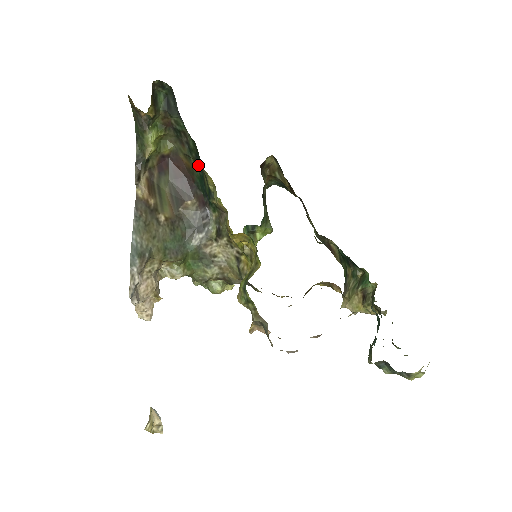
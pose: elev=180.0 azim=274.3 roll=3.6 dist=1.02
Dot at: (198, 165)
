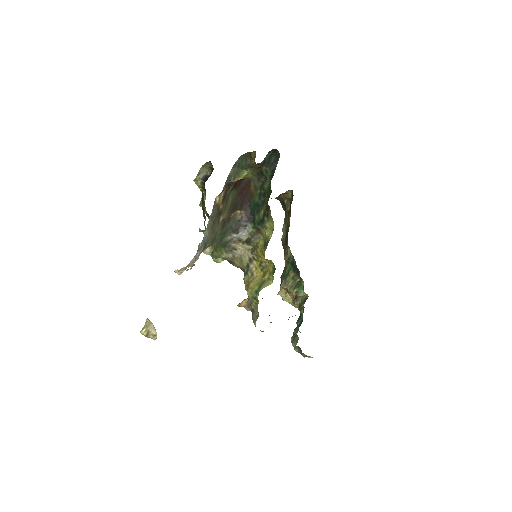
Dot at: (261, 198)
